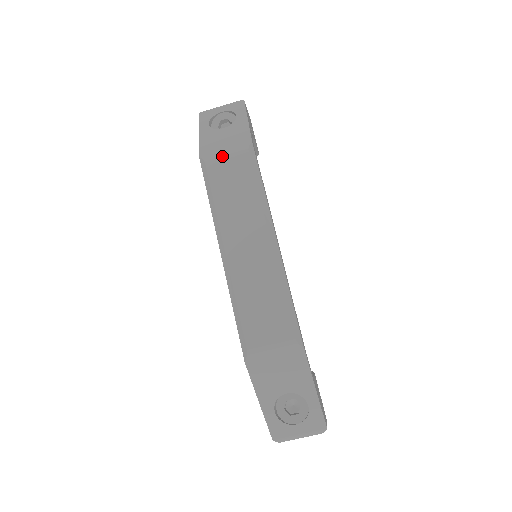
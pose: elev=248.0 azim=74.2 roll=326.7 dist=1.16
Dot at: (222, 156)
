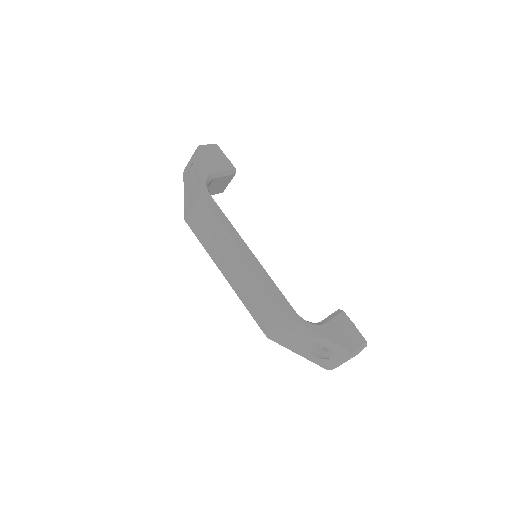
Dot at: (191, 214)
